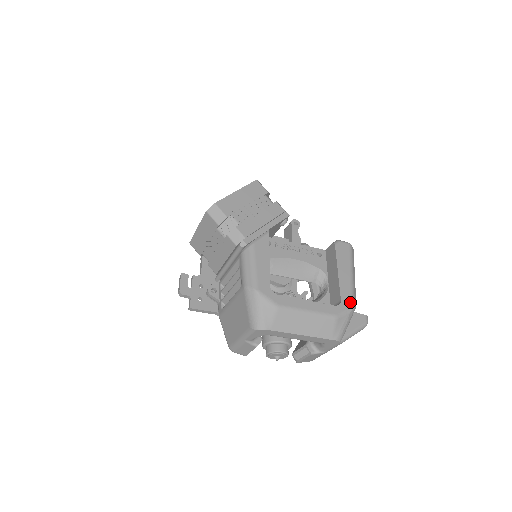
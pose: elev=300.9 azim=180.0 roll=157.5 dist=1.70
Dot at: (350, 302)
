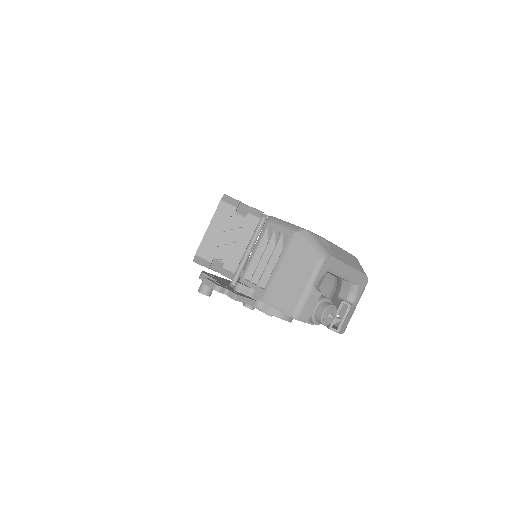
Dot at: occluded
